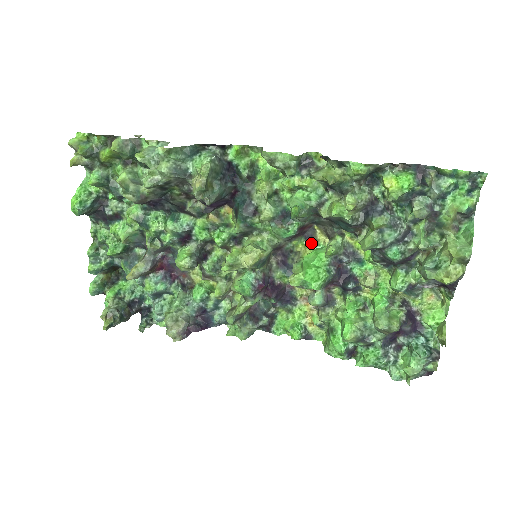
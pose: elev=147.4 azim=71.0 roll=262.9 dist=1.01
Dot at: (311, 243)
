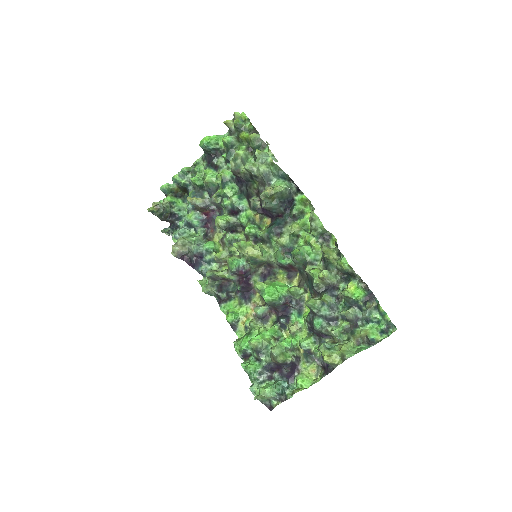
Dot at: (288, 280)
